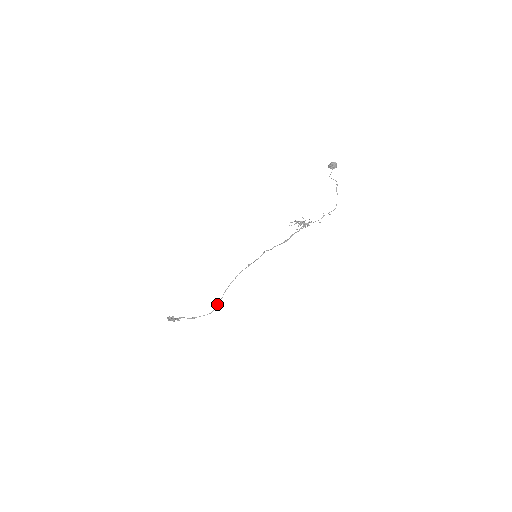
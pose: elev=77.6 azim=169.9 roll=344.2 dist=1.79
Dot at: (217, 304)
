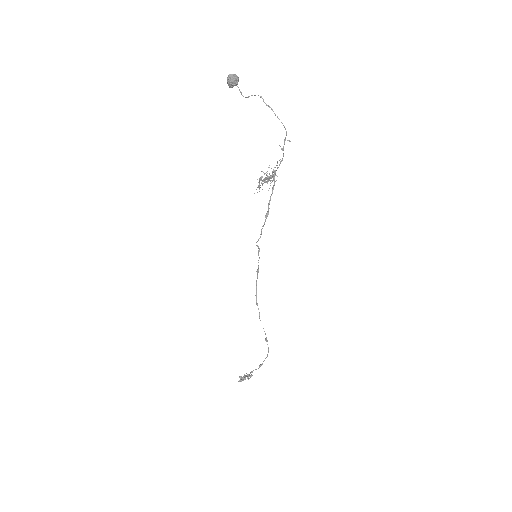
Dot at: (265, 338)
